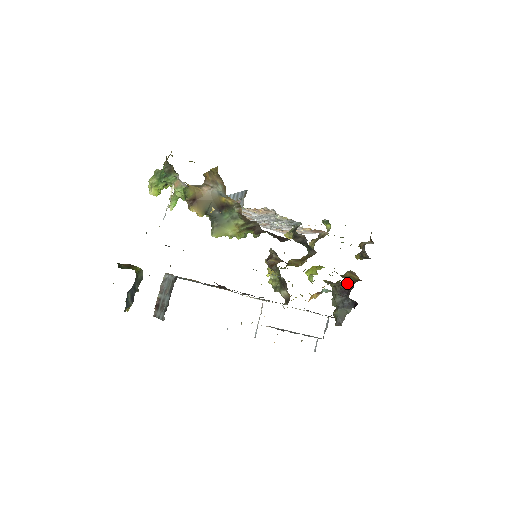
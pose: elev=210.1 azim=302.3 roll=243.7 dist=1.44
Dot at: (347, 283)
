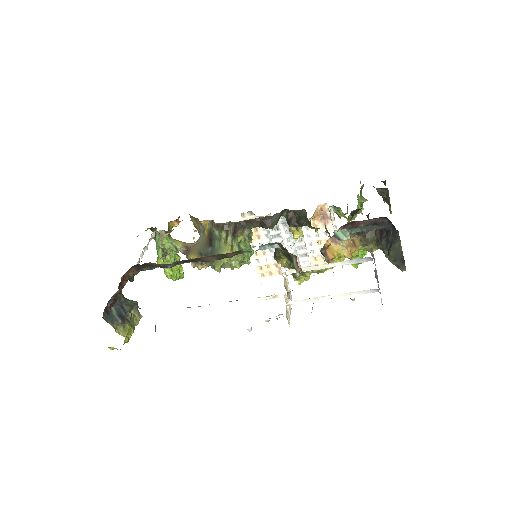
Dot at: occluded
